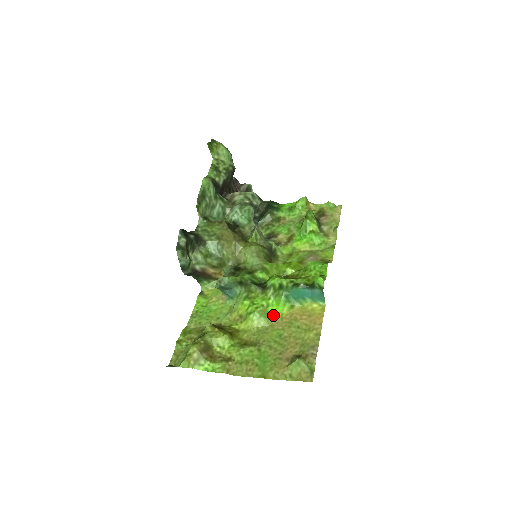
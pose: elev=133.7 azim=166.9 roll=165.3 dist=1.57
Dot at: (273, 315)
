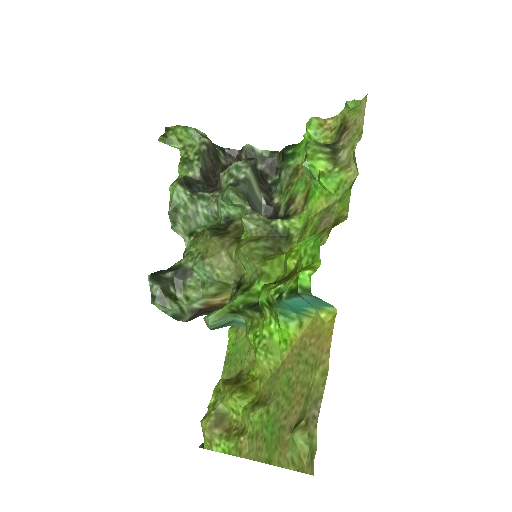
Dot at: (282, 346)
